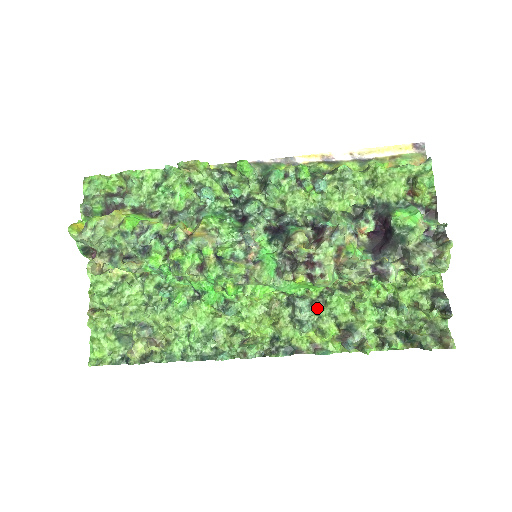
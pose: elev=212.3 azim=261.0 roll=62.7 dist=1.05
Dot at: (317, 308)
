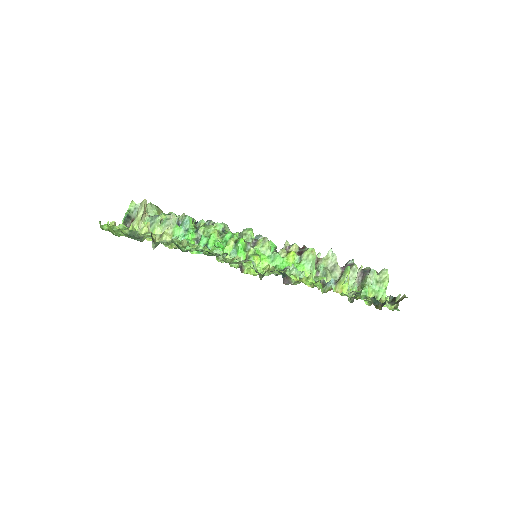
Dot at: (302, 273)
